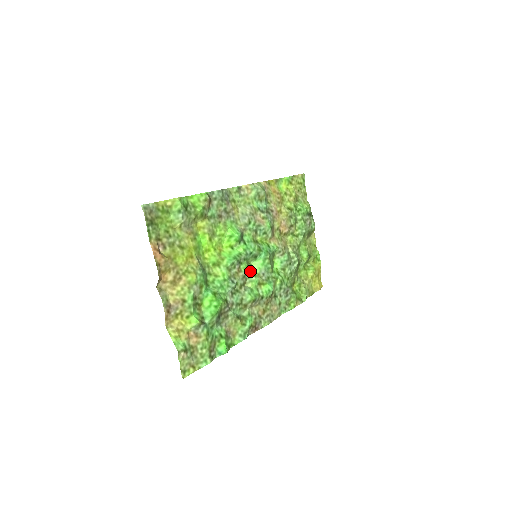
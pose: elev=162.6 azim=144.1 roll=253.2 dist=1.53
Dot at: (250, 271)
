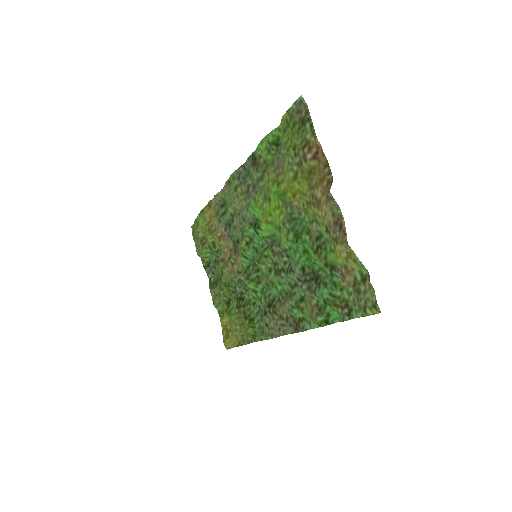
Dot at: (270, 263)
